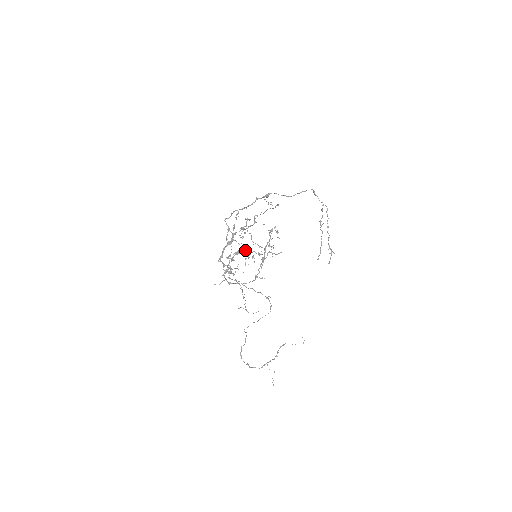
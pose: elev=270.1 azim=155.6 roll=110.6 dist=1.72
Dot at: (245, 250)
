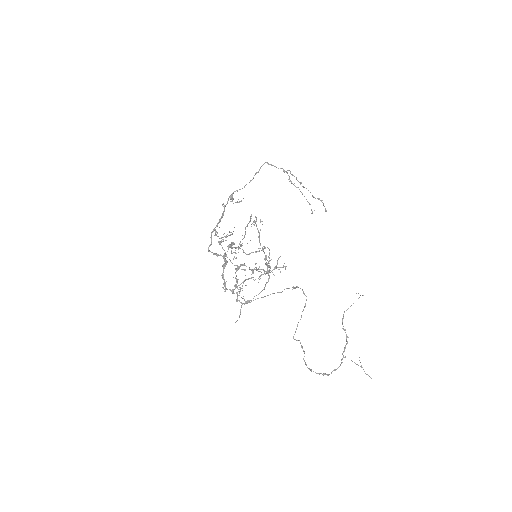
Dot at: occluded
